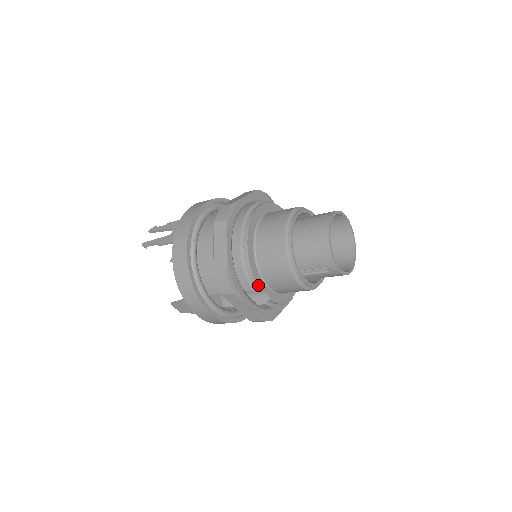
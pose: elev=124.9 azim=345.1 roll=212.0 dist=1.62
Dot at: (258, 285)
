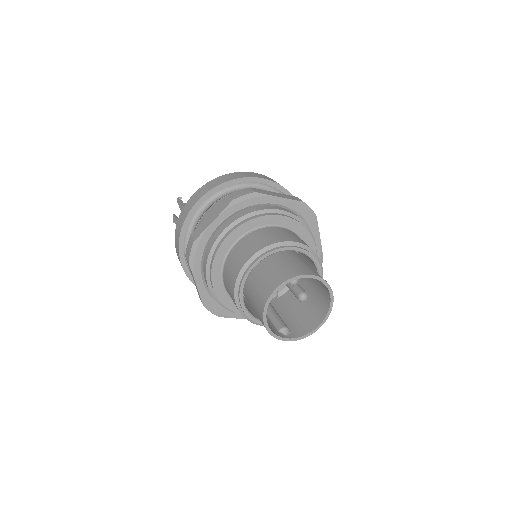
Dot at: (238, 313)
